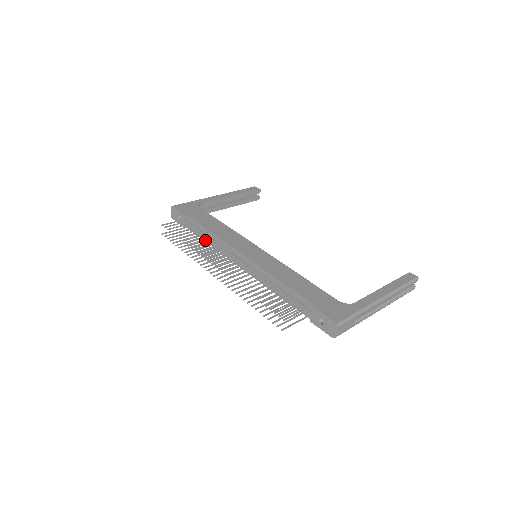
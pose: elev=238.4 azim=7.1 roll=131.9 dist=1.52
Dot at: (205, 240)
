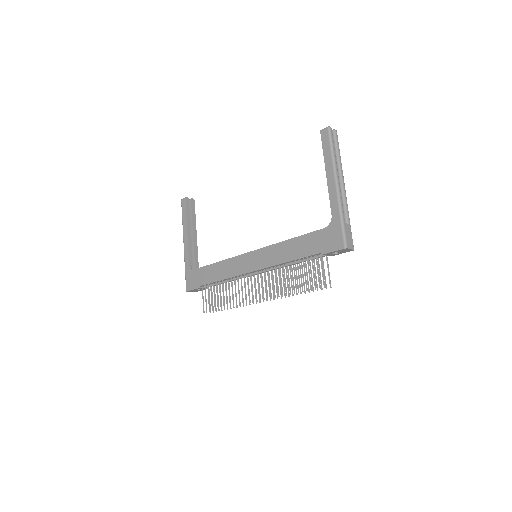
Dot at: (229, 290)
